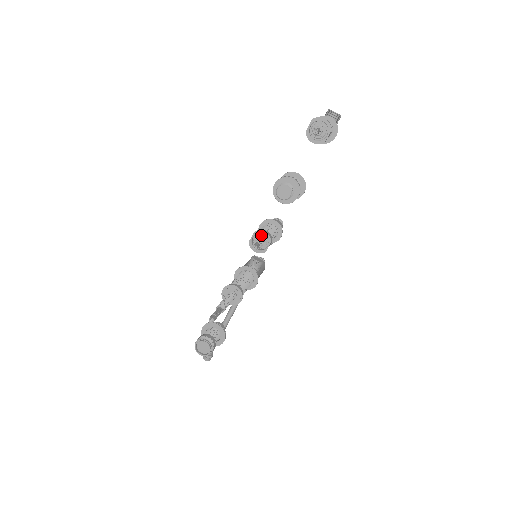
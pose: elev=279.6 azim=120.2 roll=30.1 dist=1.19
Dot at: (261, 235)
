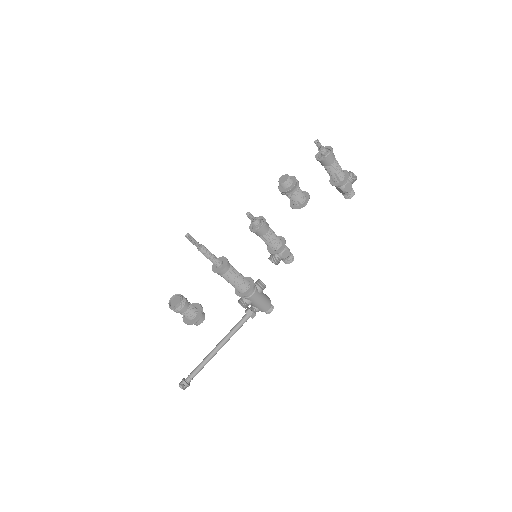
Dot at: (260, 219)
